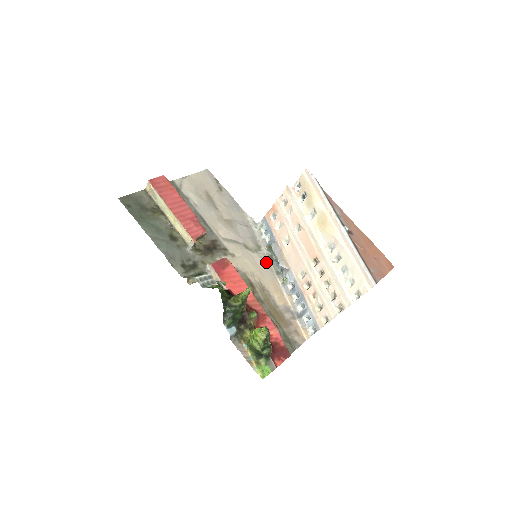
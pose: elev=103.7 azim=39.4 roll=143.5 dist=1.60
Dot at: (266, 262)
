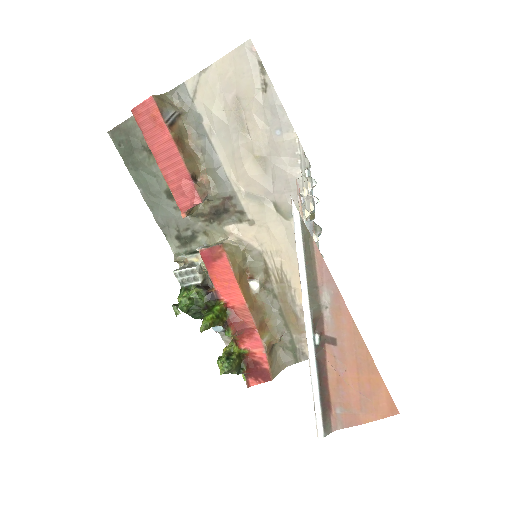
Dot at: occluded
